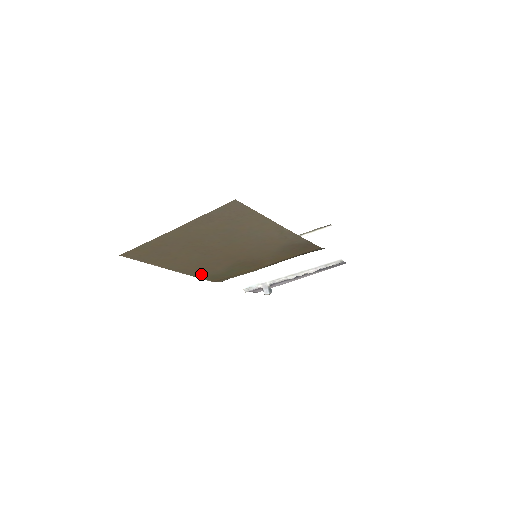
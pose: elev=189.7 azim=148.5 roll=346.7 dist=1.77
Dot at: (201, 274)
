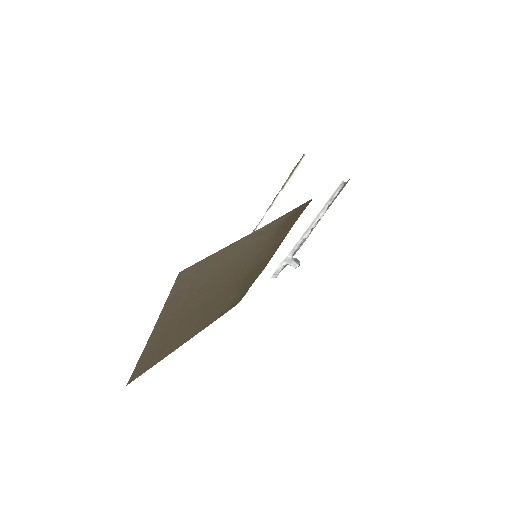
Dot at: (220, 314)
